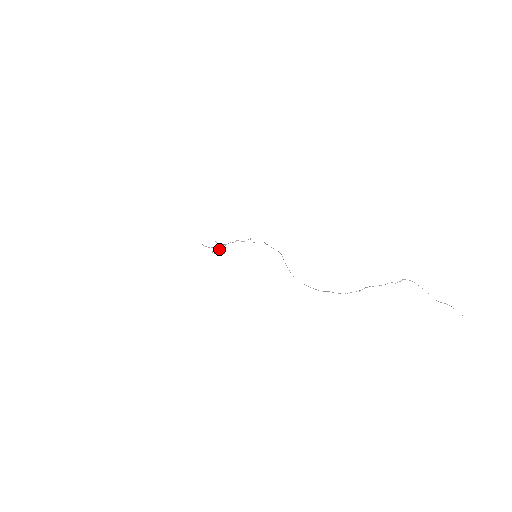
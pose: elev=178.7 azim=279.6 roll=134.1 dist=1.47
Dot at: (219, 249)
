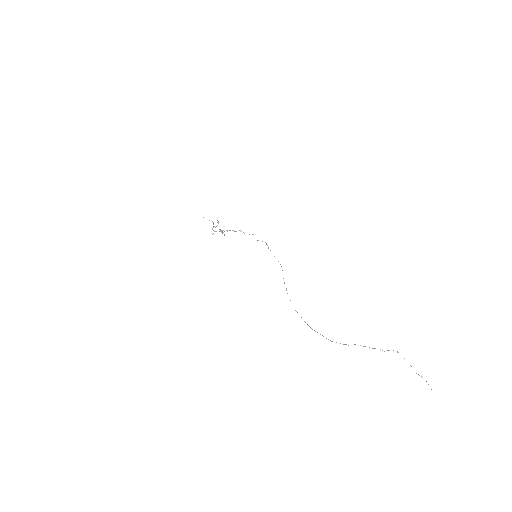
Dot at: (220, 231)
